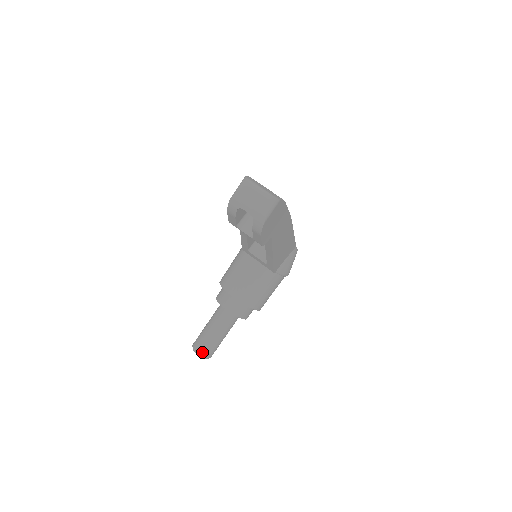
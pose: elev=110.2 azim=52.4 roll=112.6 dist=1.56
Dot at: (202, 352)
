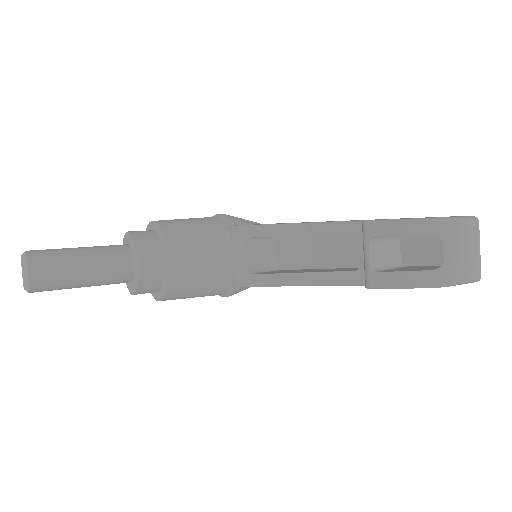
Dot at: (36, 278)
